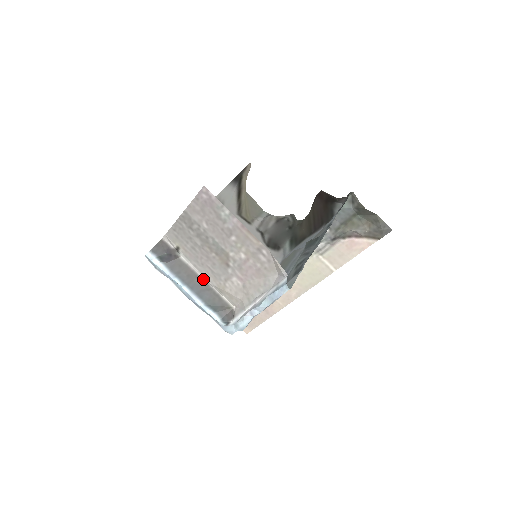
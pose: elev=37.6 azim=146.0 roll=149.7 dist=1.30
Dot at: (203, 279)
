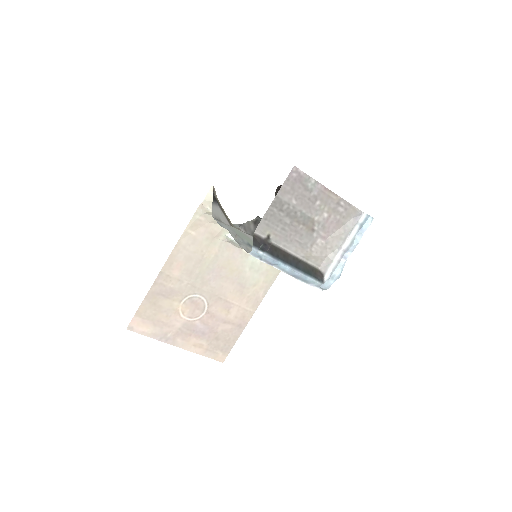
Dot at: (292, 255)
